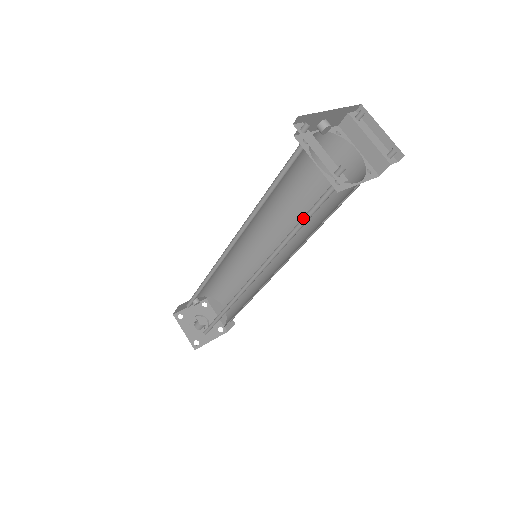
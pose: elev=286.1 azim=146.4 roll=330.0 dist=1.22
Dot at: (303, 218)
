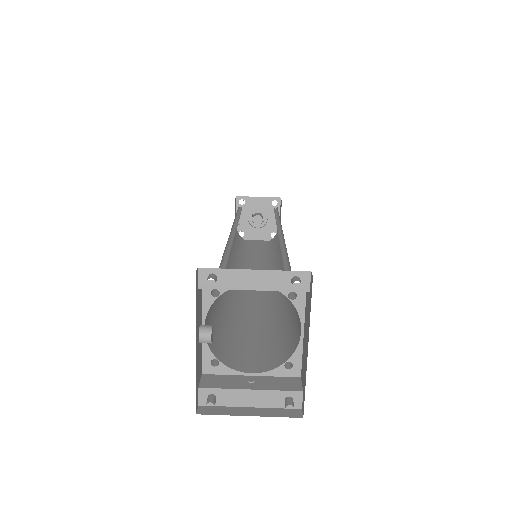
Dot at: (280, 326)
